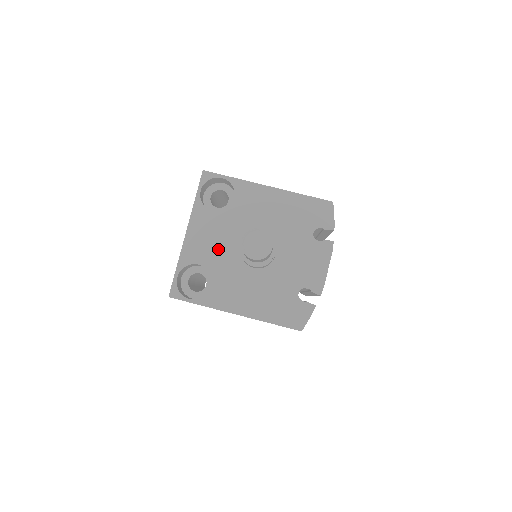
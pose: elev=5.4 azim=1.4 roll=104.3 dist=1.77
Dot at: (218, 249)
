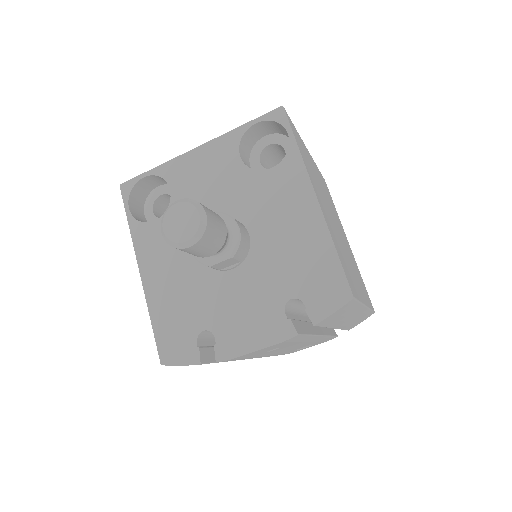
Dot at: (200, 196)
